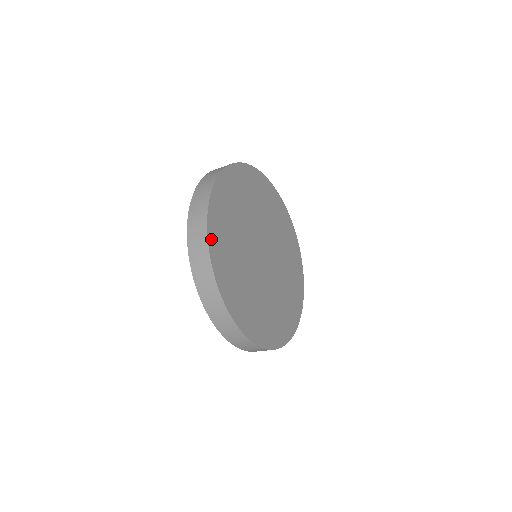
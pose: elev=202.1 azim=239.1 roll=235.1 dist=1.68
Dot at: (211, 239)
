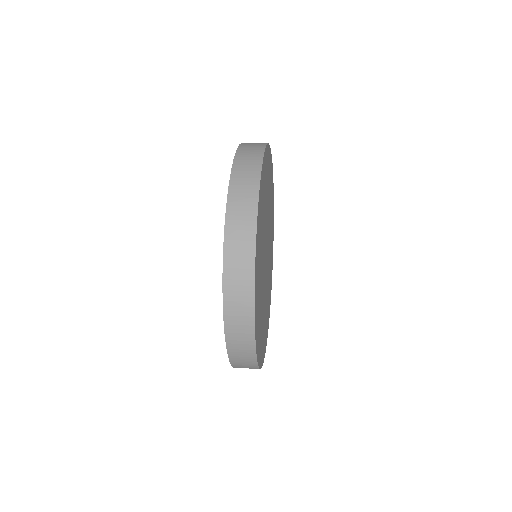
Dot at: (255, 295)
